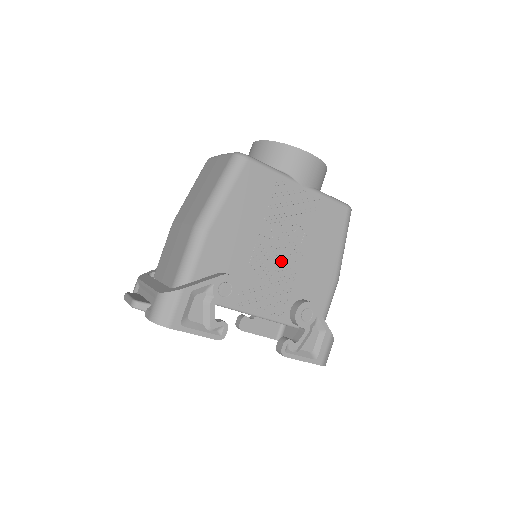
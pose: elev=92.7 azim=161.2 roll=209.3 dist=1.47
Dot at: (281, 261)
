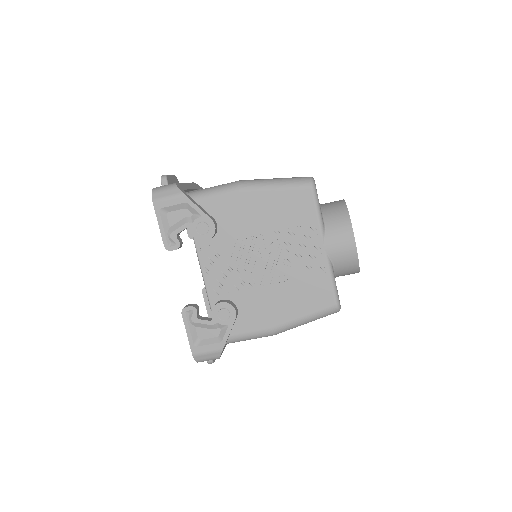
Dot at: (254, 267)
